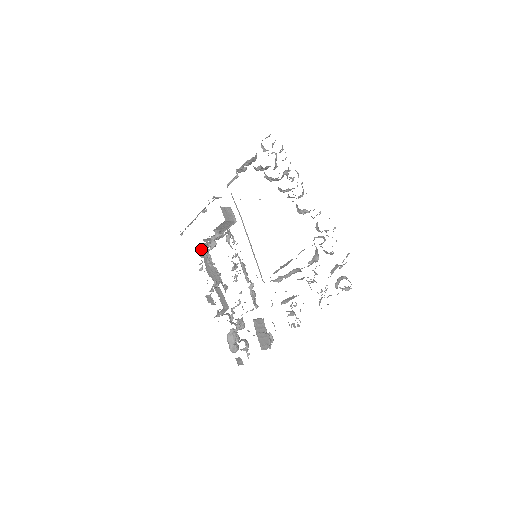
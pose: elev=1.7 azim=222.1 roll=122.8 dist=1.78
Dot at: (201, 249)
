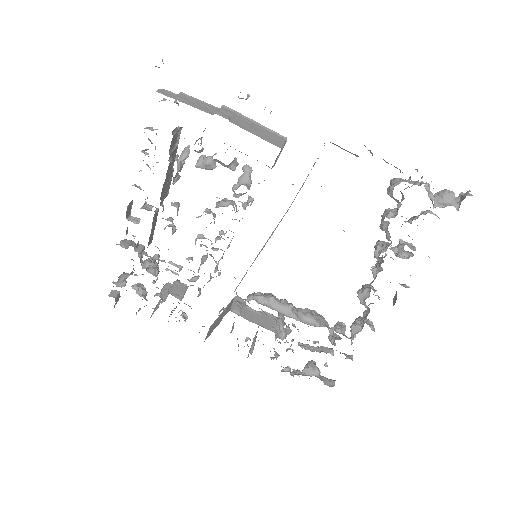
Dot at: (176, 133)
